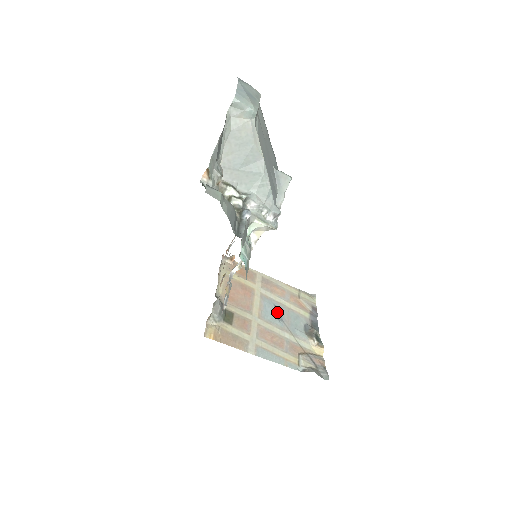
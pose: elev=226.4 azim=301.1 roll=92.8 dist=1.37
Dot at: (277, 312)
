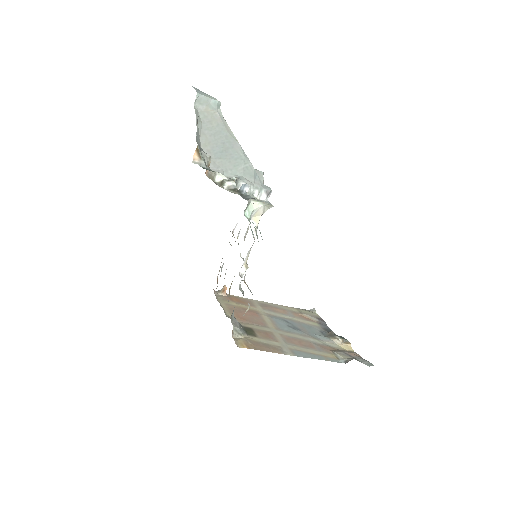
Dot at: (290, 324)
